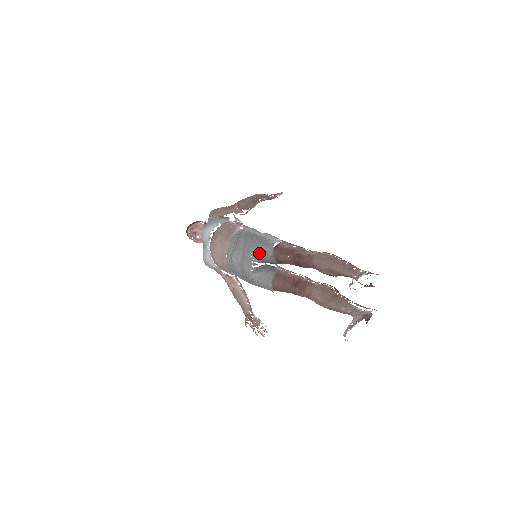
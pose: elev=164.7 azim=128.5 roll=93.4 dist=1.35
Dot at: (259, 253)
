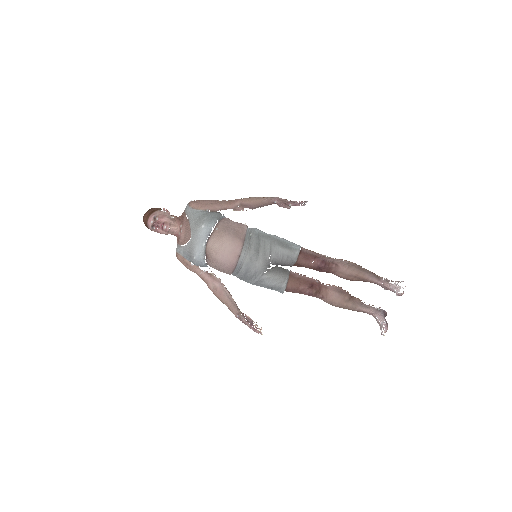
Dot at: (279, 256)
